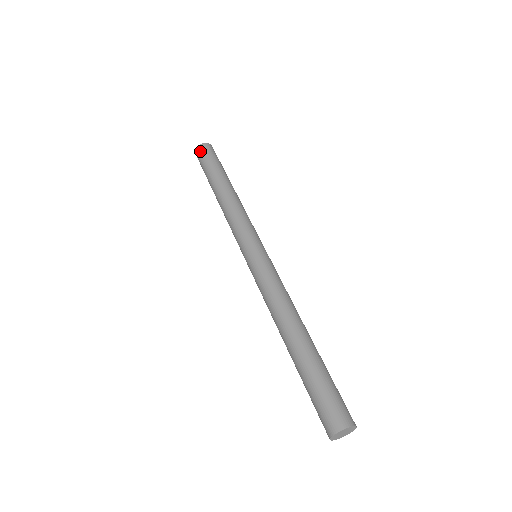
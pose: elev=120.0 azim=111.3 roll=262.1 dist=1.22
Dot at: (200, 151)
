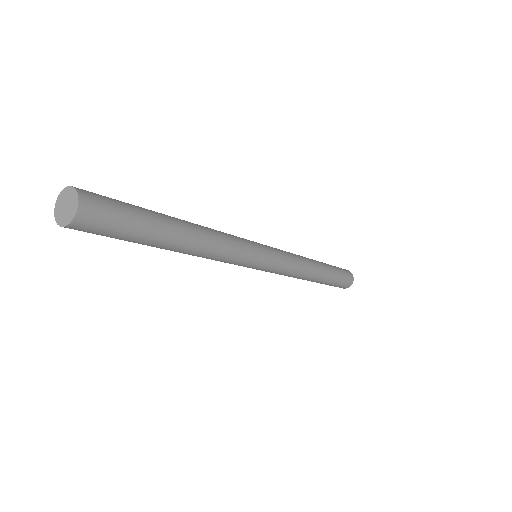
Dot at: (83, 231)
